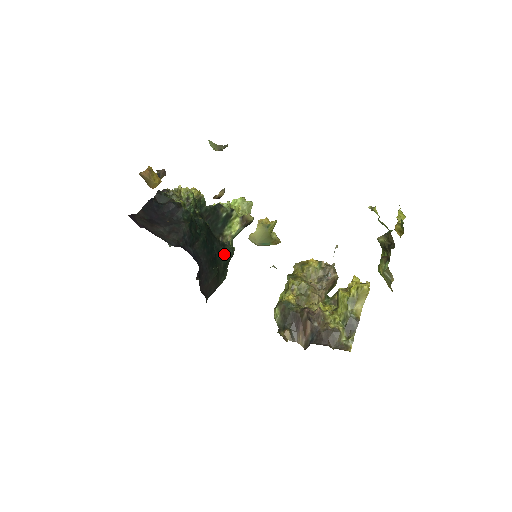
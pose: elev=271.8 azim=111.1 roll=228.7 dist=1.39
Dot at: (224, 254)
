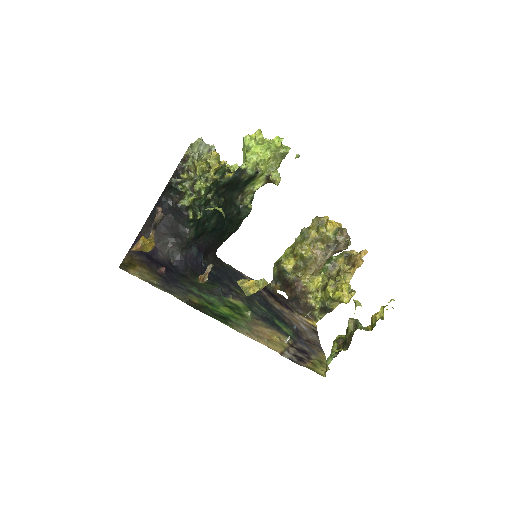
Dot at: (238, 220)
